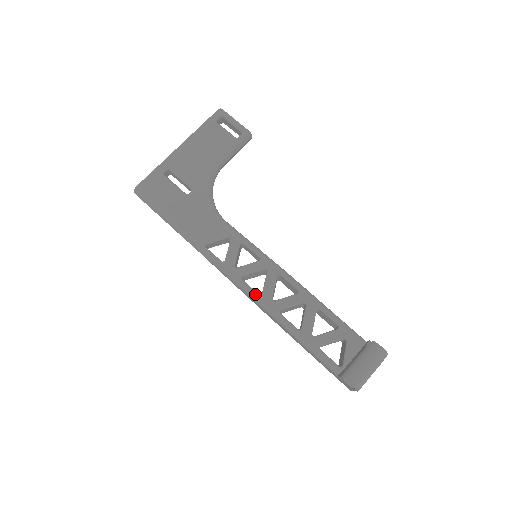
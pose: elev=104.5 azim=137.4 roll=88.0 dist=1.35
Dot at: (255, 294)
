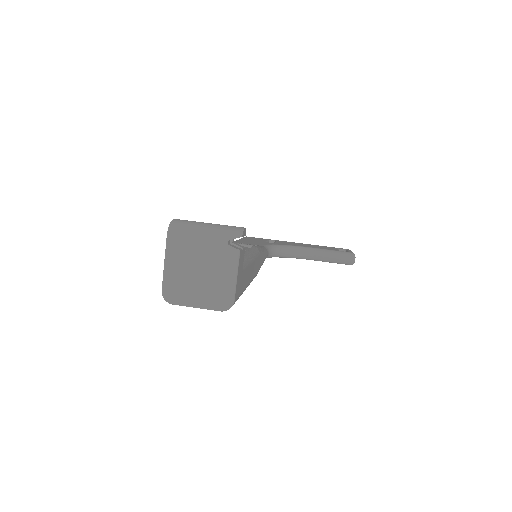
Dot at: occluded
